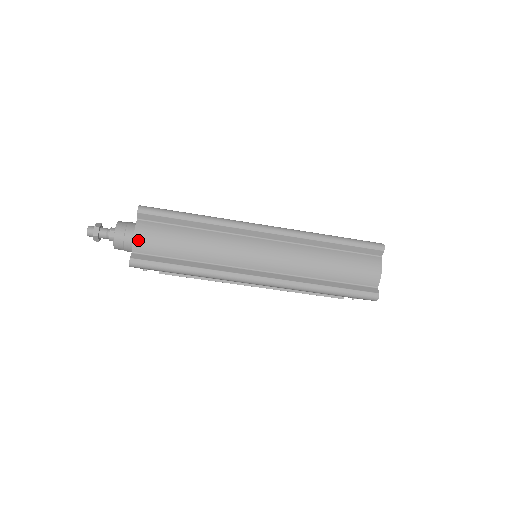
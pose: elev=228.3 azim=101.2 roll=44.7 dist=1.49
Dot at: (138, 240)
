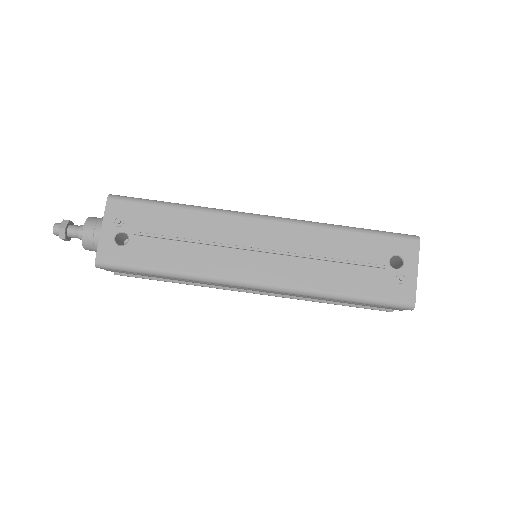
Dot at: occluded
